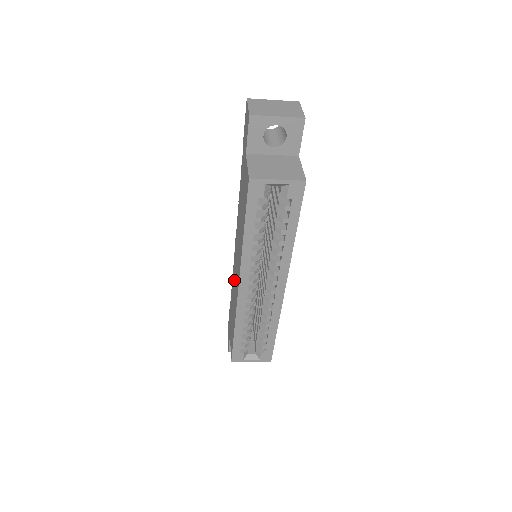
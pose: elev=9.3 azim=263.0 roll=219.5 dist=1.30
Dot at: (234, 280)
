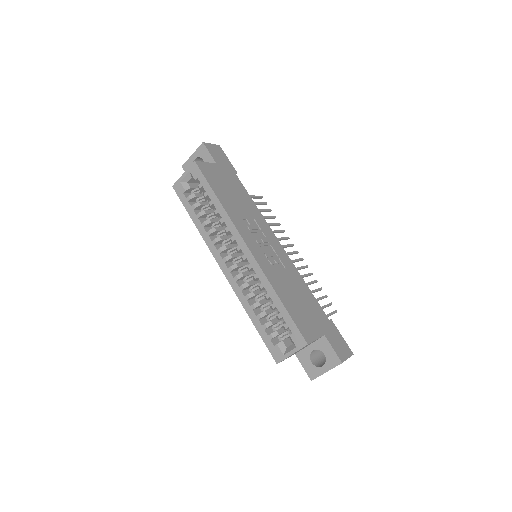
Dot at: occluded
